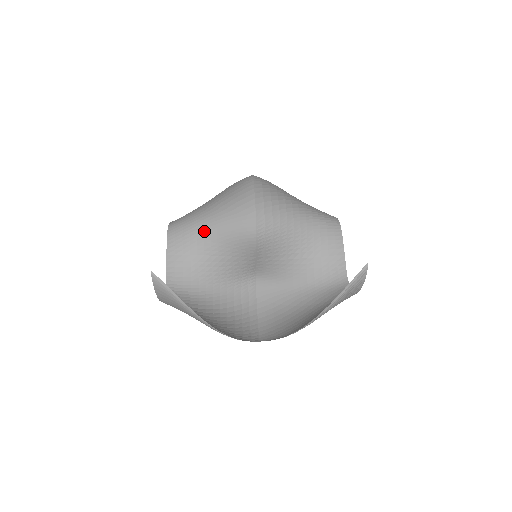
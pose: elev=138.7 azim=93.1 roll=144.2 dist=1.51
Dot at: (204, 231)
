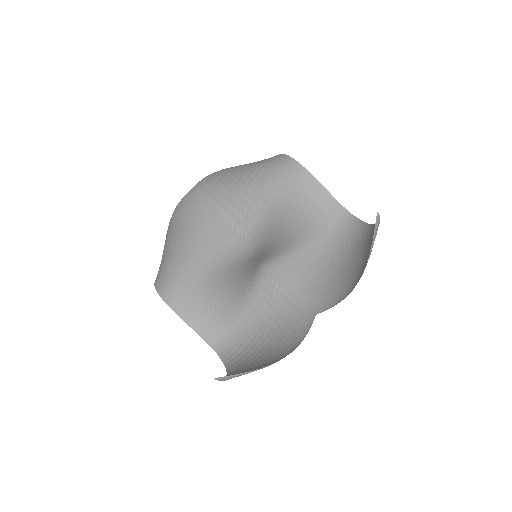
Dot at: (199, 280)
